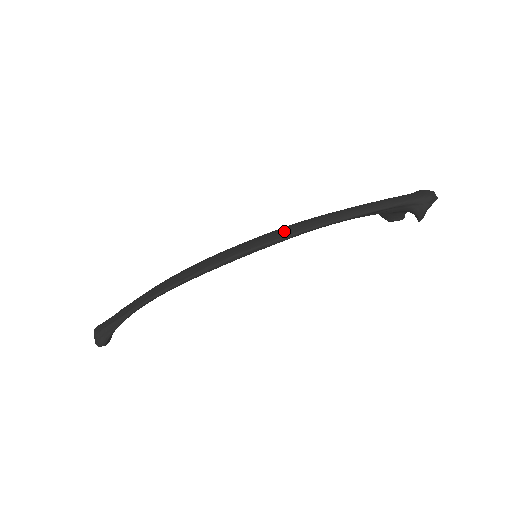
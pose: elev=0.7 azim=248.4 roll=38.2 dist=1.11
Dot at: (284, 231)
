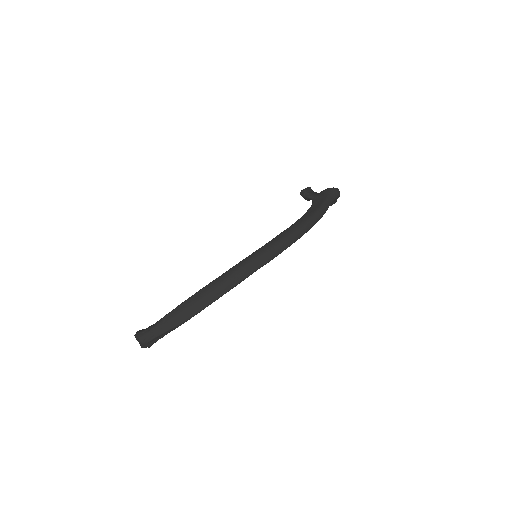
Dot at: (284, 245)
